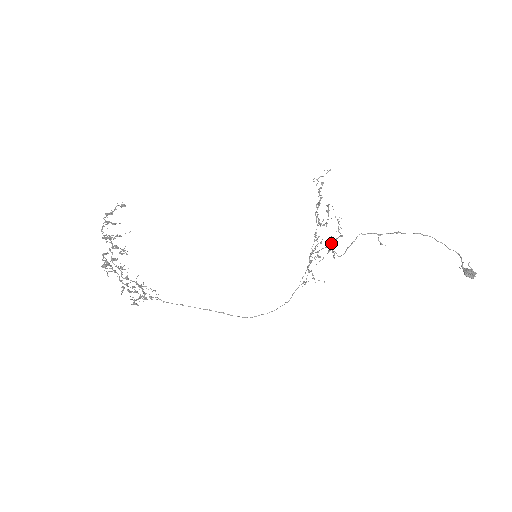
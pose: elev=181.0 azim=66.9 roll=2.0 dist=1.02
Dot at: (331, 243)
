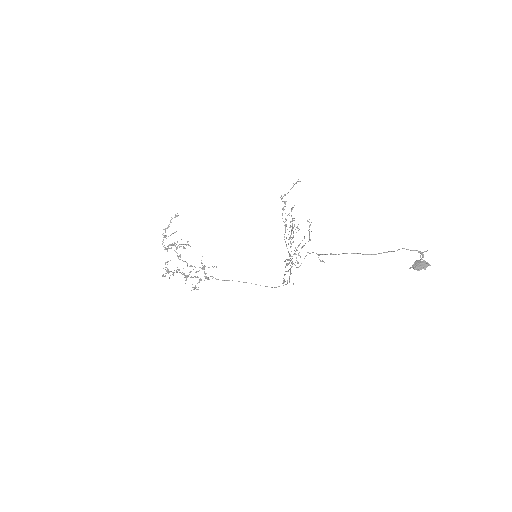
Dot at: occluded
